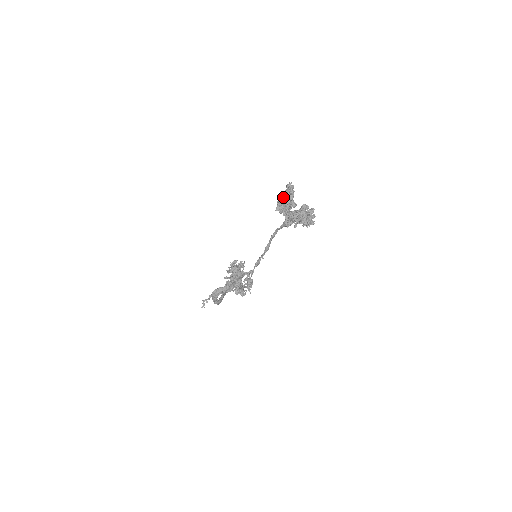
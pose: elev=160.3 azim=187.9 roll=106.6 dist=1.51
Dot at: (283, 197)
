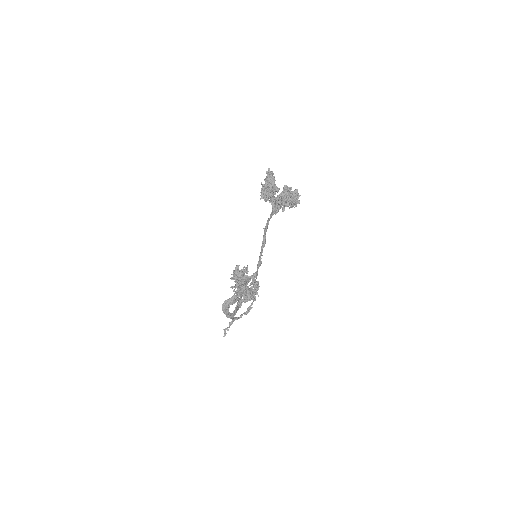
Dot at: (265, 185)
